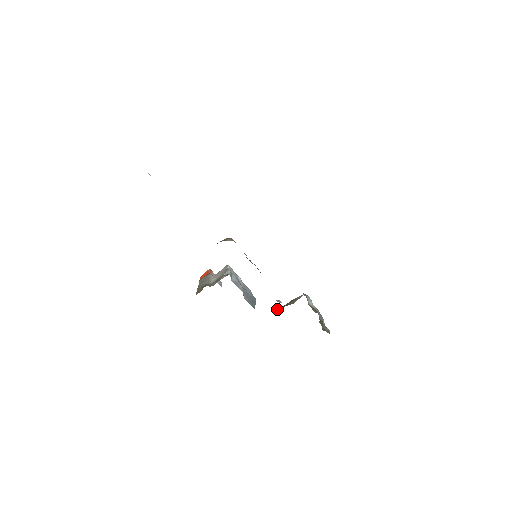
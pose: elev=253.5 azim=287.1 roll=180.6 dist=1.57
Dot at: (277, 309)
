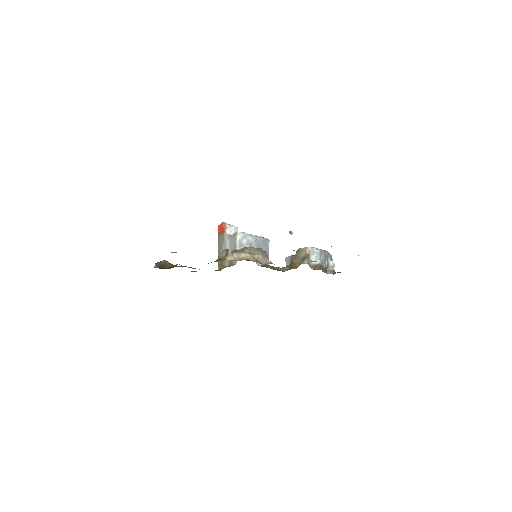
Dot at: (287, 257)
